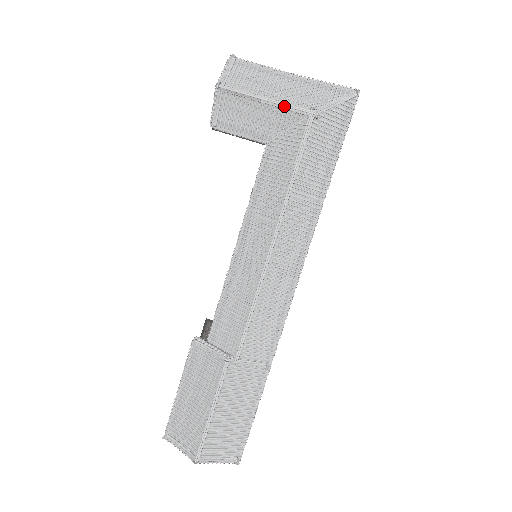
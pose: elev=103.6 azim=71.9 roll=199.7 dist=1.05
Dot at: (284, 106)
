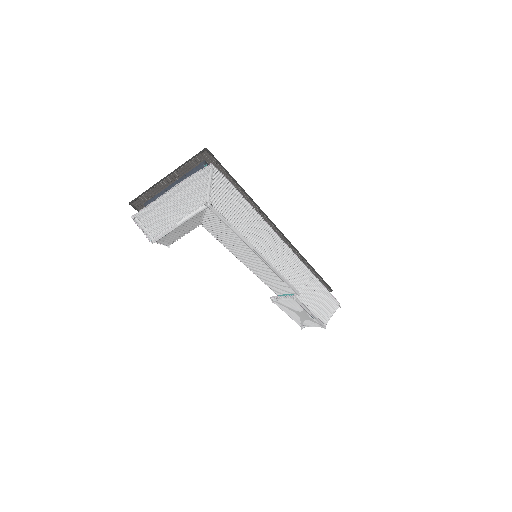
Dot at: occluded
